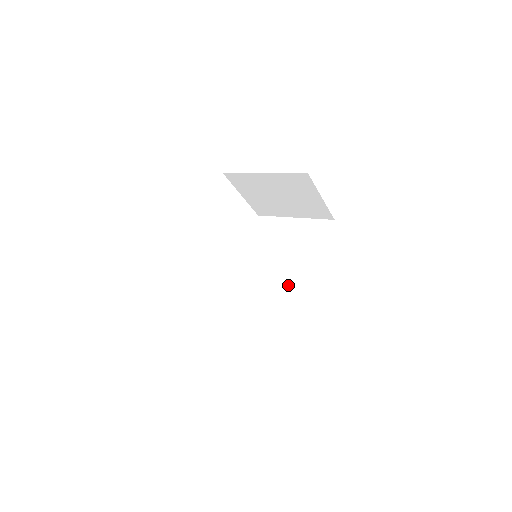
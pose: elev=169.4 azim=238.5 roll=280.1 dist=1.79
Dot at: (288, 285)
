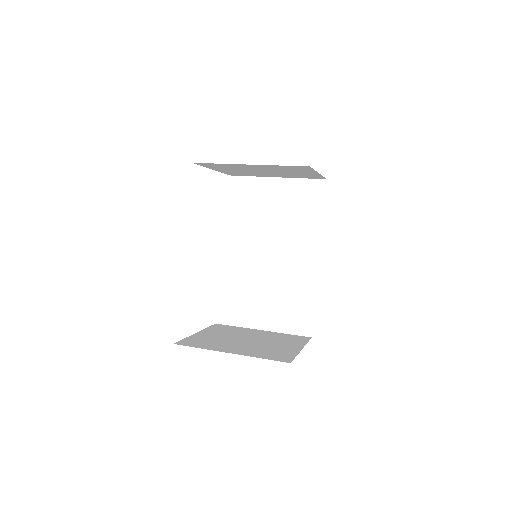
Dot at: (290, 267)
